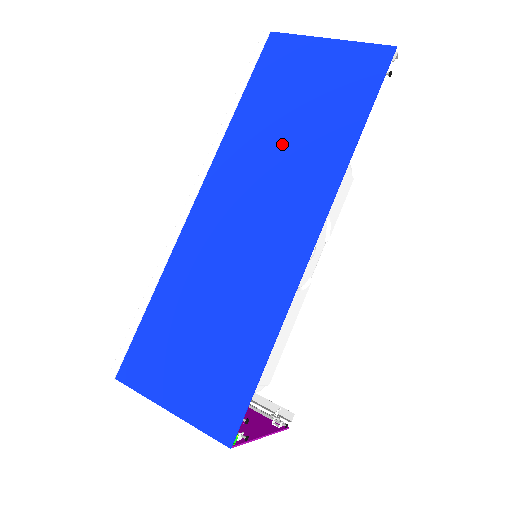
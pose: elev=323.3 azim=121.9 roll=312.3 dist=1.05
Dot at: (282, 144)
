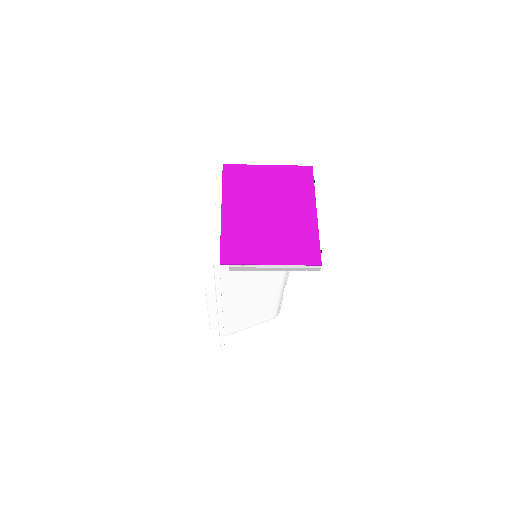
Dot at: occluded
